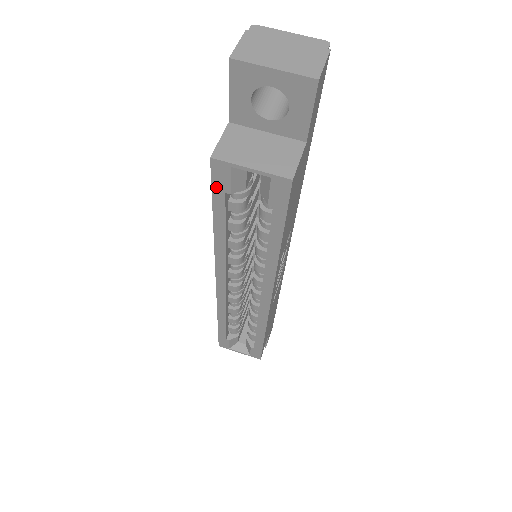
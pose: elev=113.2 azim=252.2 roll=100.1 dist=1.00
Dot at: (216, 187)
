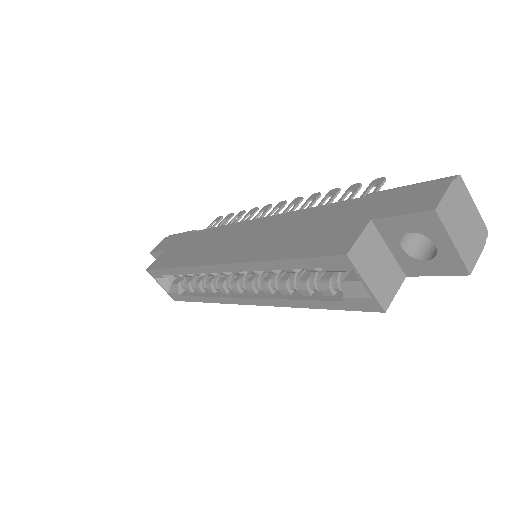
Dot at: (320, 260)
